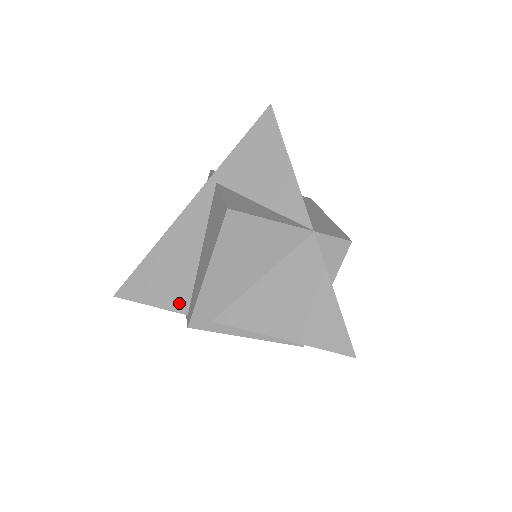
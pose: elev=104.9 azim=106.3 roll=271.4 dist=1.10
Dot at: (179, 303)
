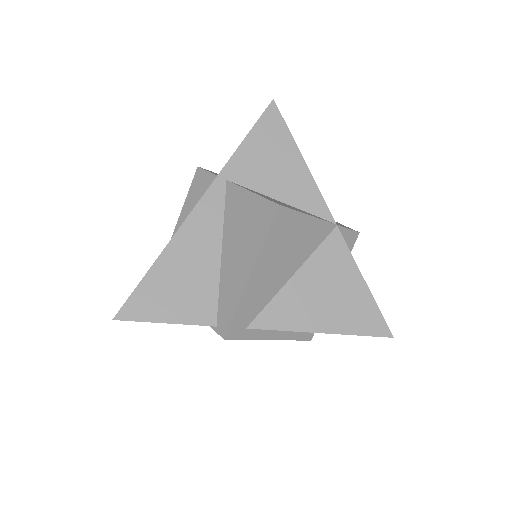
Dot at: (204, 315)
